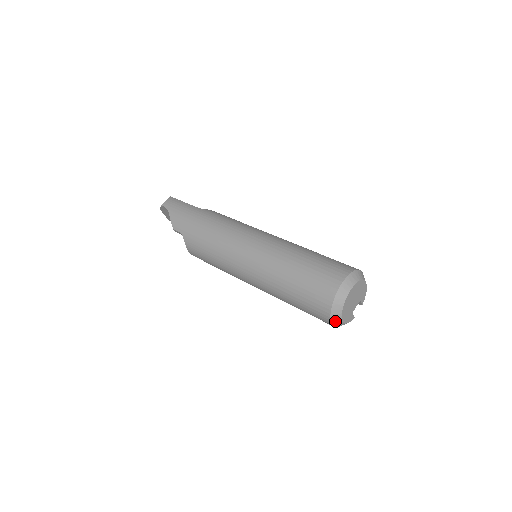
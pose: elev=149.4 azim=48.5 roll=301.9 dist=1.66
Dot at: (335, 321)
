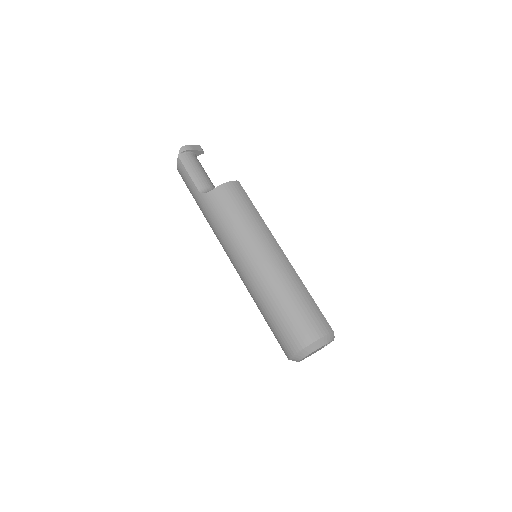
Dot at: occluded
